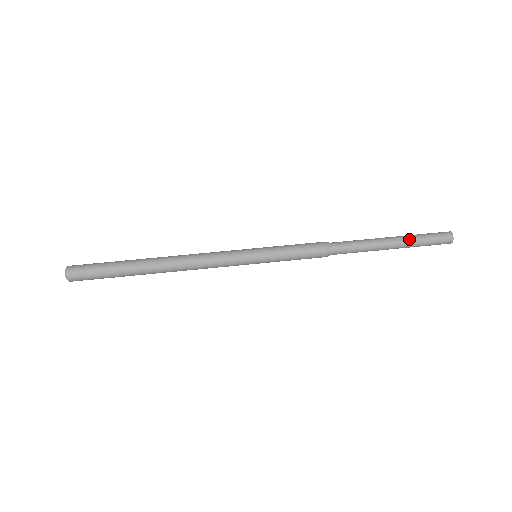
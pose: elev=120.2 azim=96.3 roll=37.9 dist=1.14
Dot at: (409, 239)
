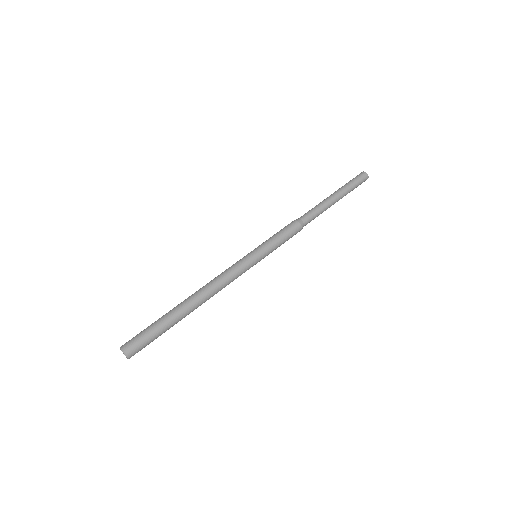
Dot at: (342, 188)
